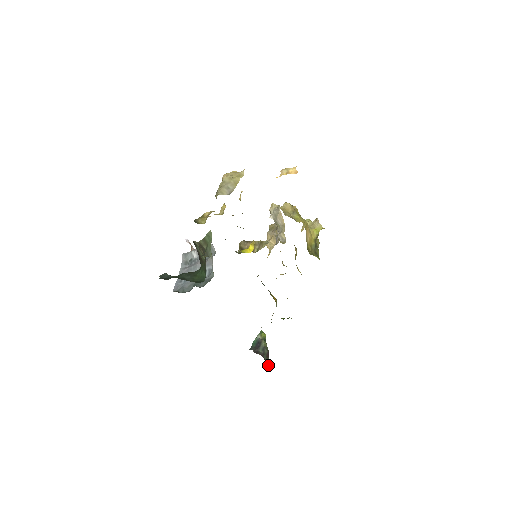
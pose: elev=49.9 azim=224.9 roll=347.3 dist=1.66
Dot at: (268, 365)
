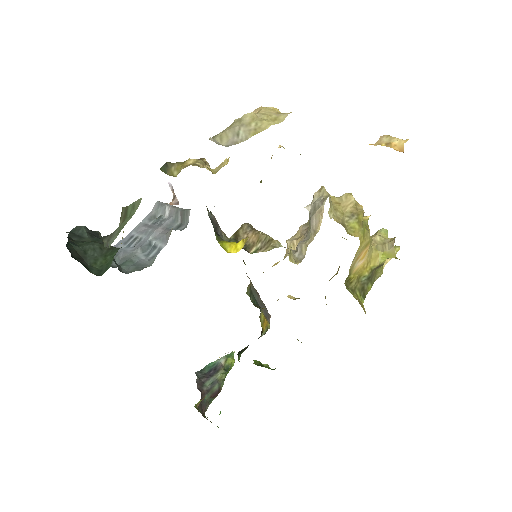
Dot at: (206, 409)
